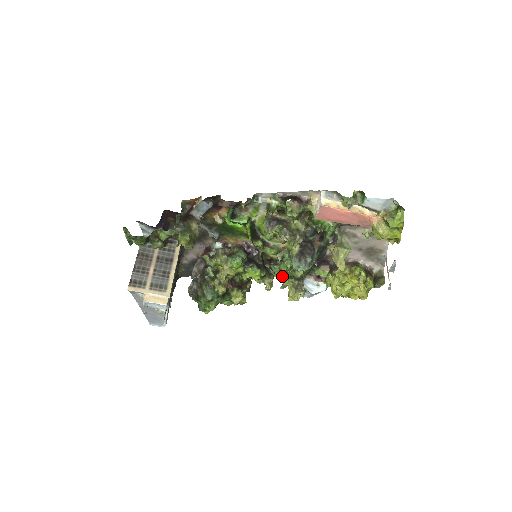
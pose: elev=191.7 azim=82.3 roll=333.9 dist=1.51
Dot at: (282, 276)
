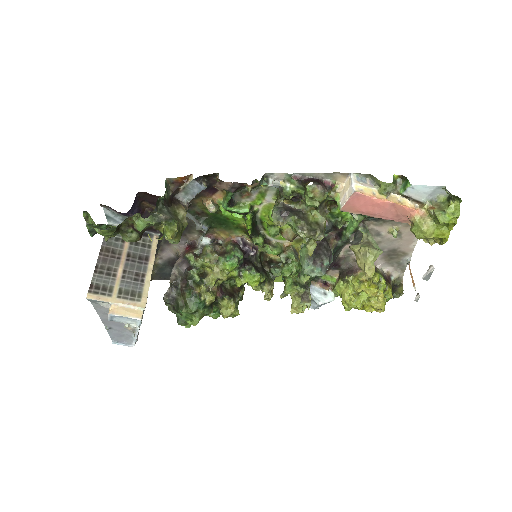
Dot at: occluded
